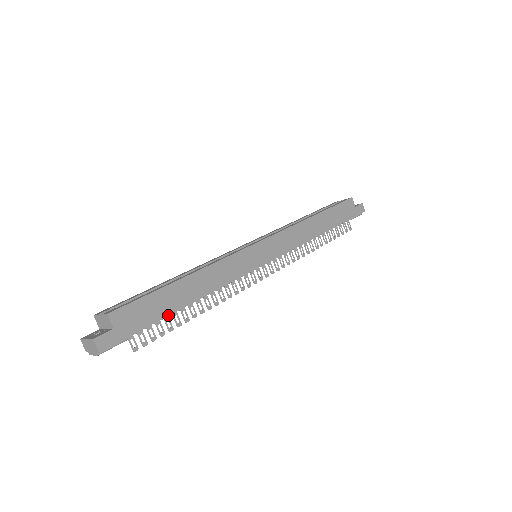
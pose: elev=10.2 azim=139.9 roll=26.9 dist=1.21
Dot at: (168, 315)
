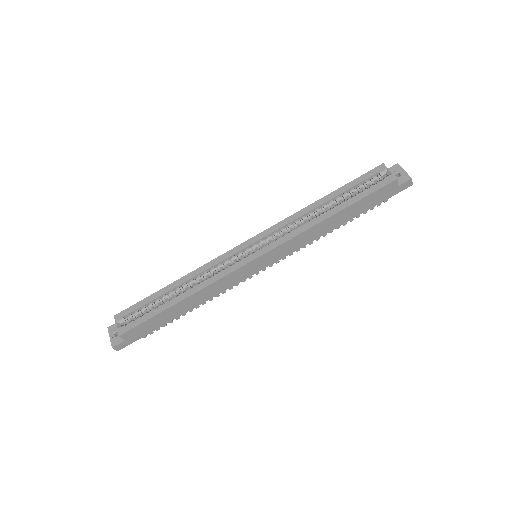
Dot at: occluded
